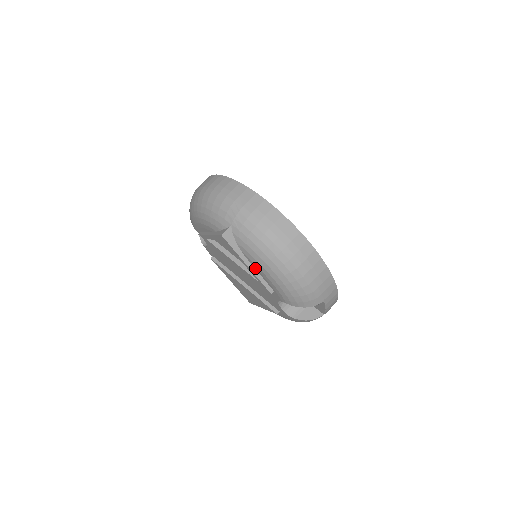
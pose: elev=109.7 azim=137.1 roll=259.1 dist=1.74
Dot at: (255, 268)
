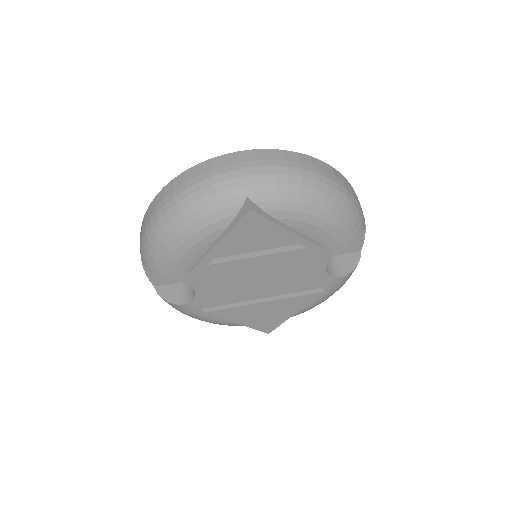
Dot at: (297, 230)
